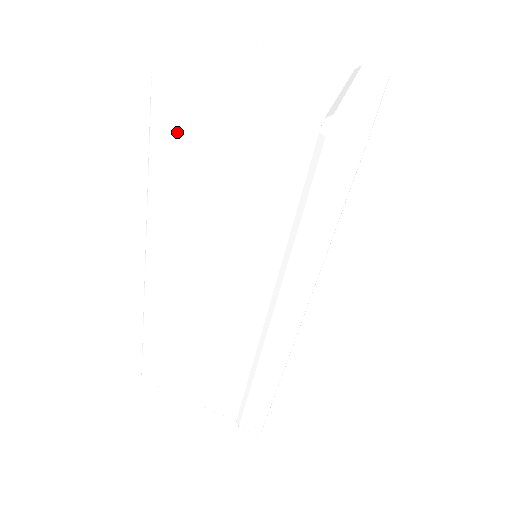
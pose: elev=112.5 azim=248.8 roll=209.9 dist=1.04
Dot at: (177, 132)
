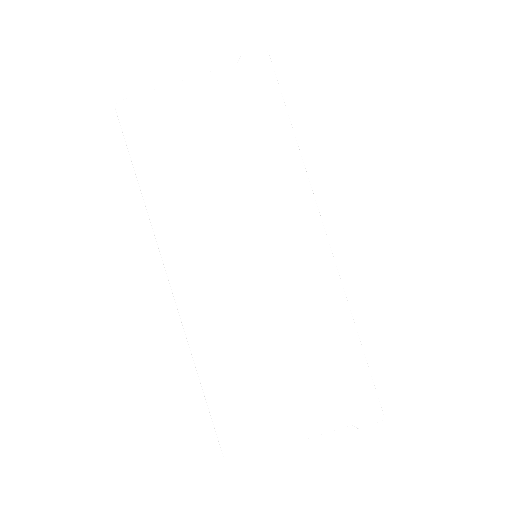
Dot at: (148, 130)
